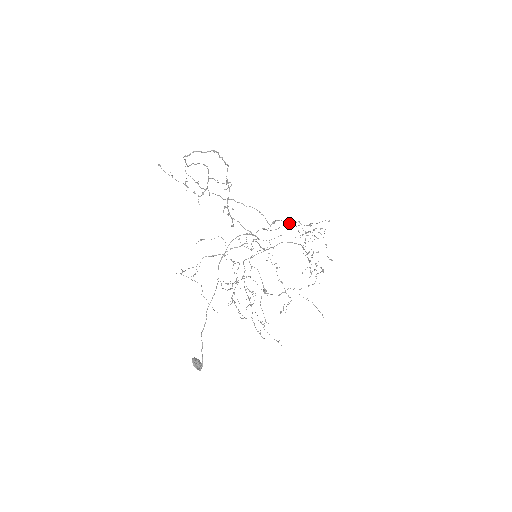
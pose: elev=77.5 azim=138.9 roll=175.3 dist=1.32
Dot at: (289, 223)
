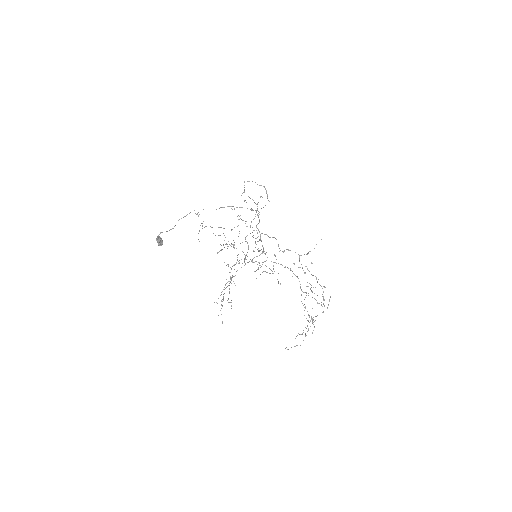
Dot at: occluded
